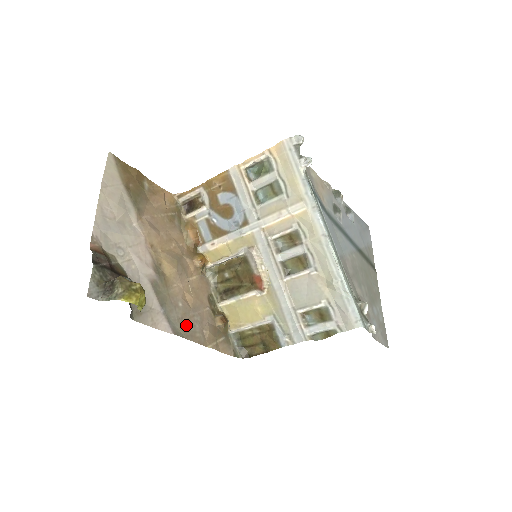
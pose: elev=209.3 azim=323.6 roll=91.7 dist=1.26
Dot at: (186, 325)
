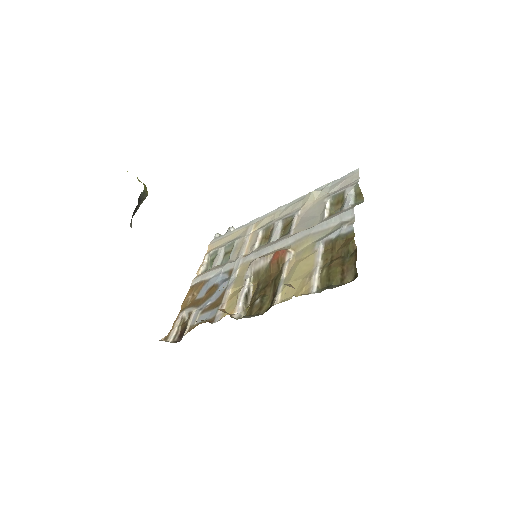
Dot at: occluded
